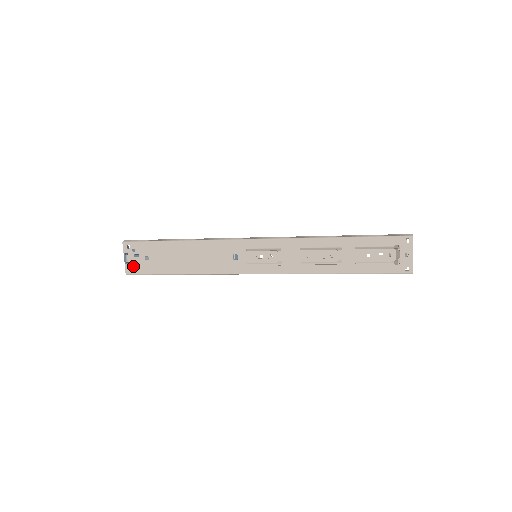
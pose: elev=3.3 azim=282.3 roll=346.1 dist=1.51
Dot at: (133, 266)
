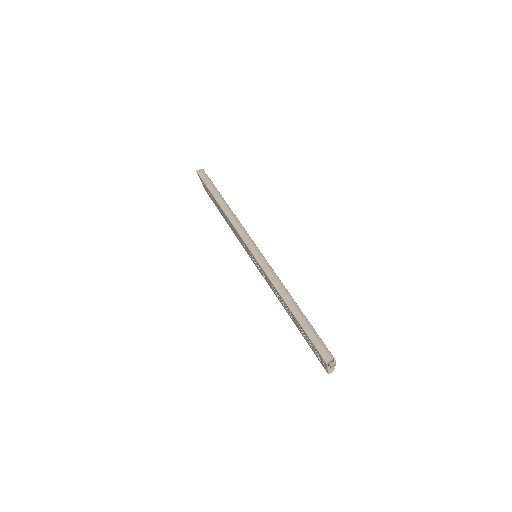
Dot at: (205, 189)
